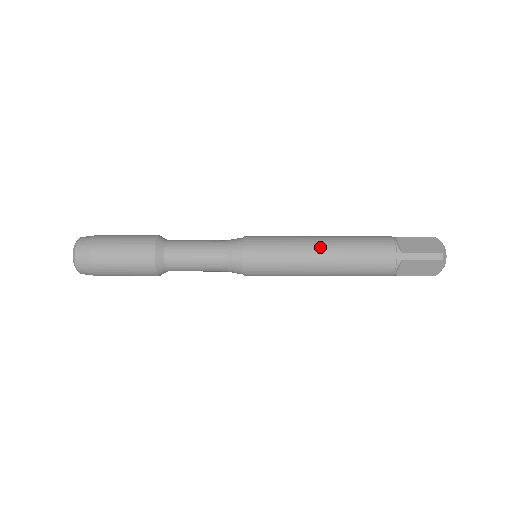
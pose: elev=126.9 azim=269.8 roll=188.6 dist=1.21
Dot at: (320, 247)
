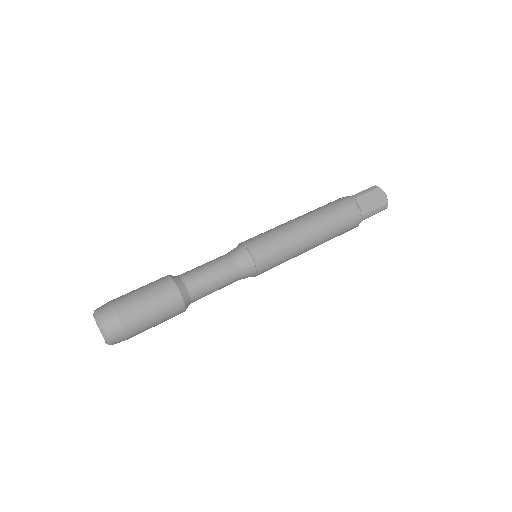
Dot at: (296, 218)
